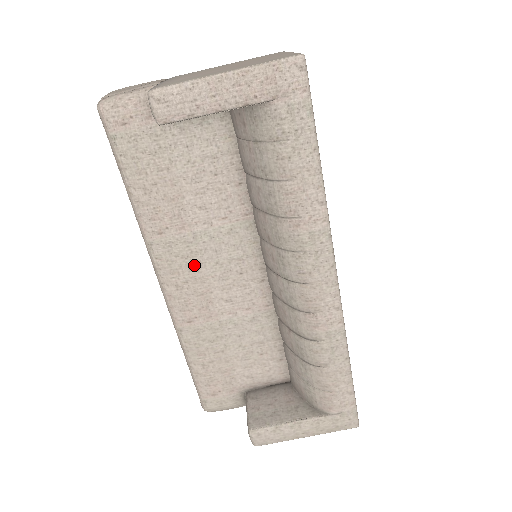
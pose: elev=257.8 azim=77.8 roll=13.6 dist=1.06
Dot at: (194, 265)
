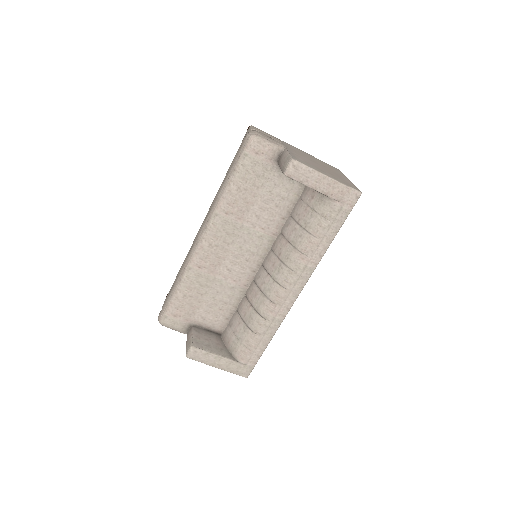
Dot at: (229, 240)
